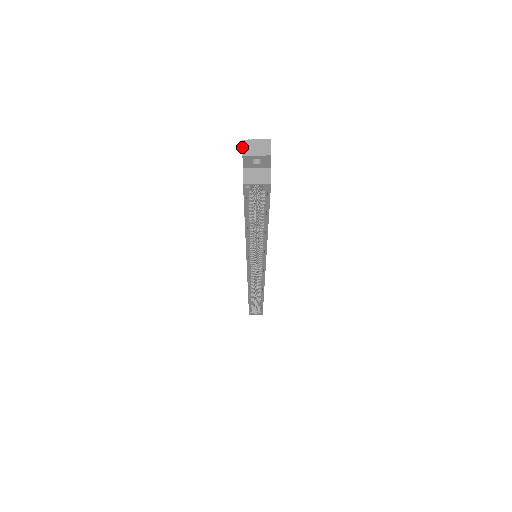
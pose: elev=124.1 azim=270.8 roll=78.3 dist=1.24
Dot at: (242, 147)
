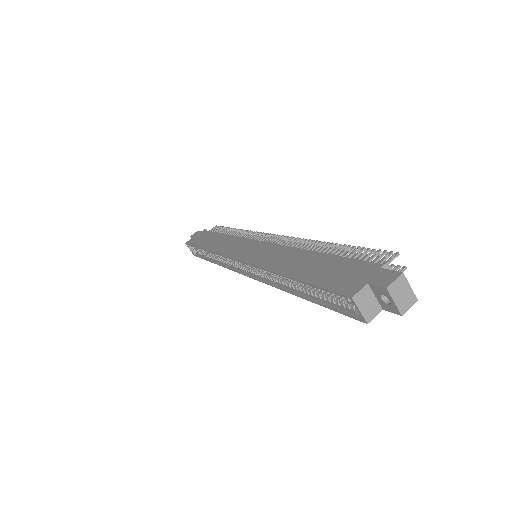
Dot at: (395, 279)
